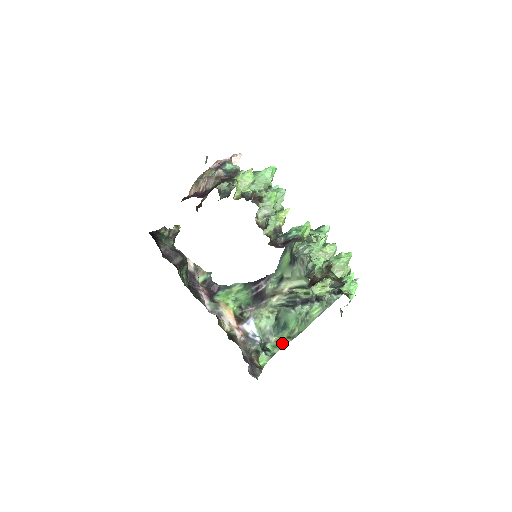
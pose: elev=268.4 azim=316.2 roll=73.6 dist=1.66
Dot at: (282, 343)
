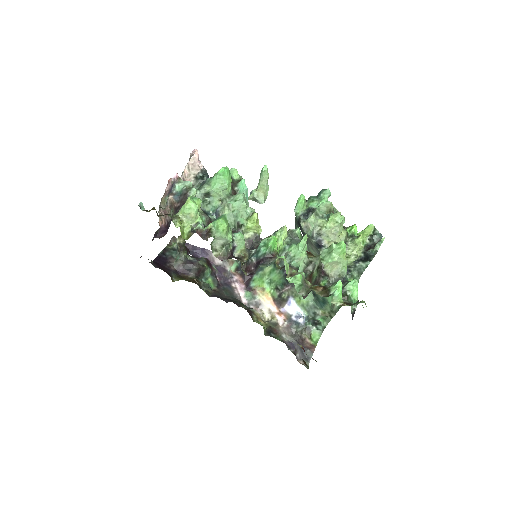
Dot at: (328, 317)
